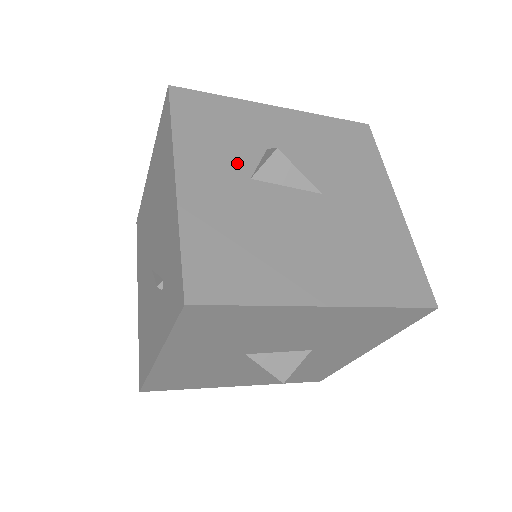
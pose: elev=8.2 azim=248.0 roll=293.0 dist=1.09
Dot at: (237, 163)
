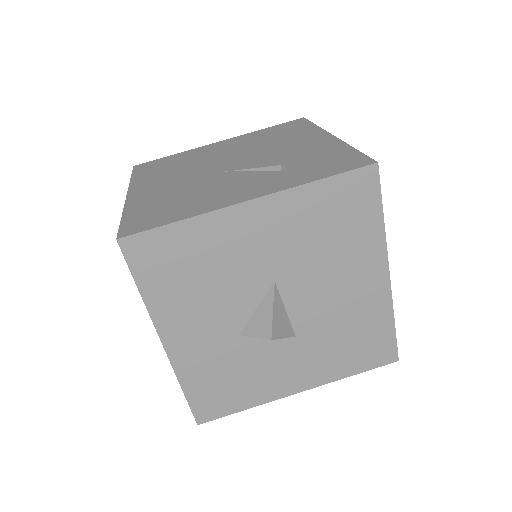
Dot at: occluded
